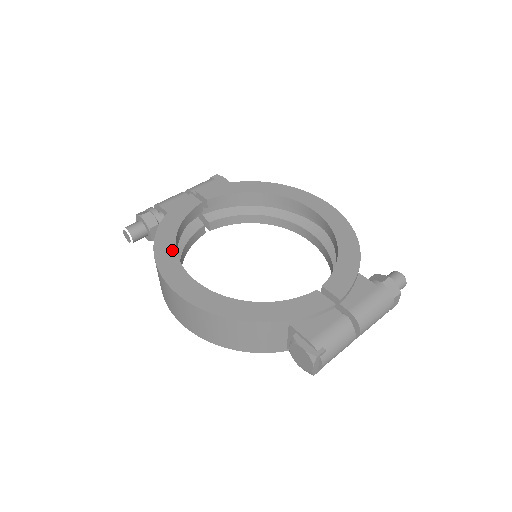
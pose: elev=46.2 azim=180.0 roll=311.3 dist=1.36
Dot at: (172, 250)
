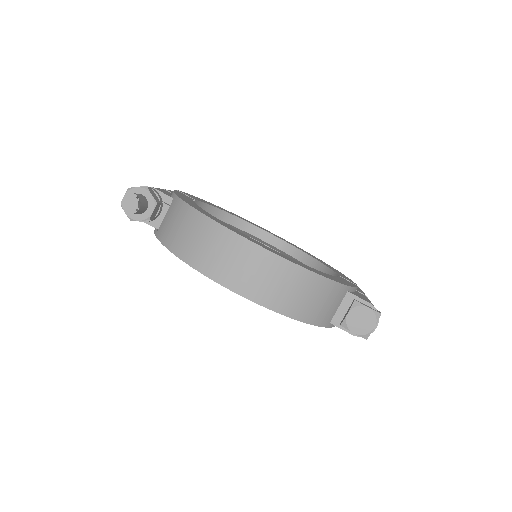
Dot at: (217, 219)
